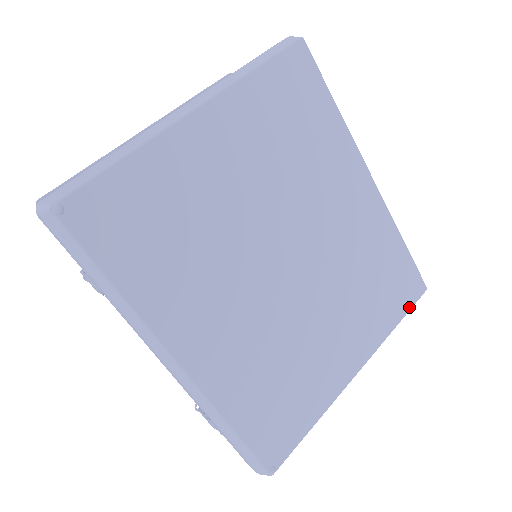
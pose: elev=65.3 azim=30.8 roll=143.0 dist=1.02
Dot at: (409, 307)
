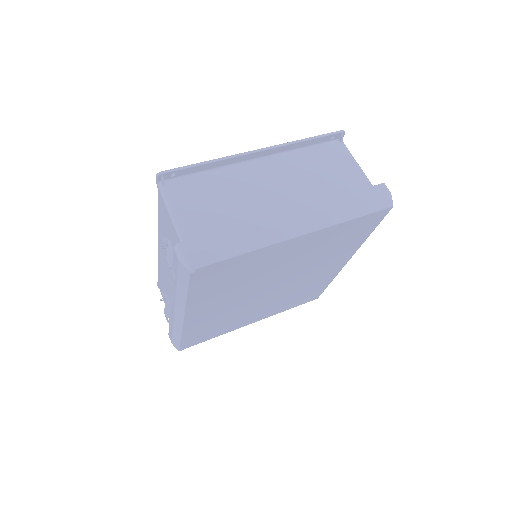
Dot at: occluded
